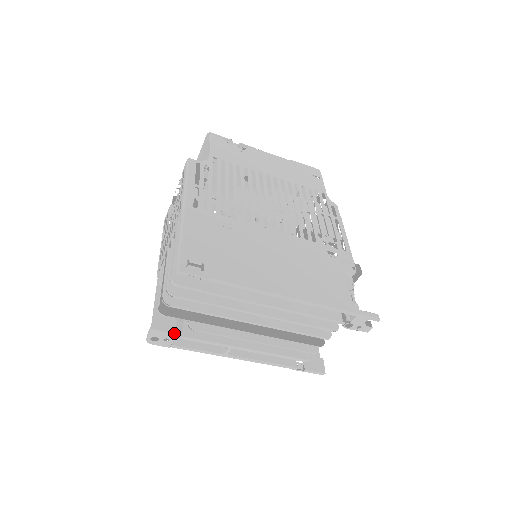
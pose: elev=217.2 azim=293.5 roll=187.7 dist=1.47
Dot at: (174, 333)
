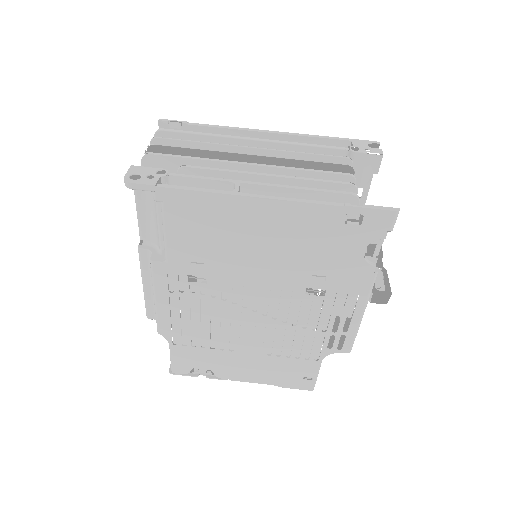
Dot at: (160, 168)
